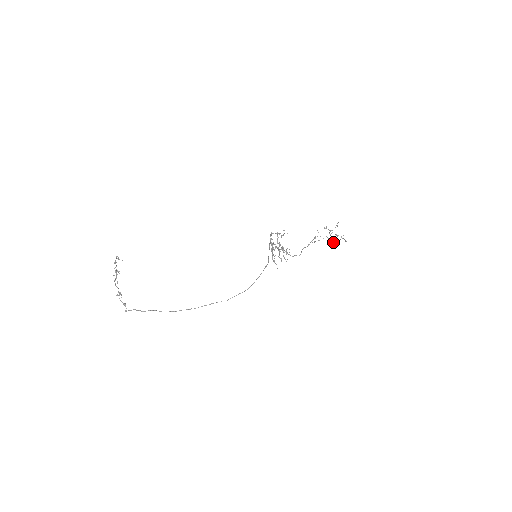
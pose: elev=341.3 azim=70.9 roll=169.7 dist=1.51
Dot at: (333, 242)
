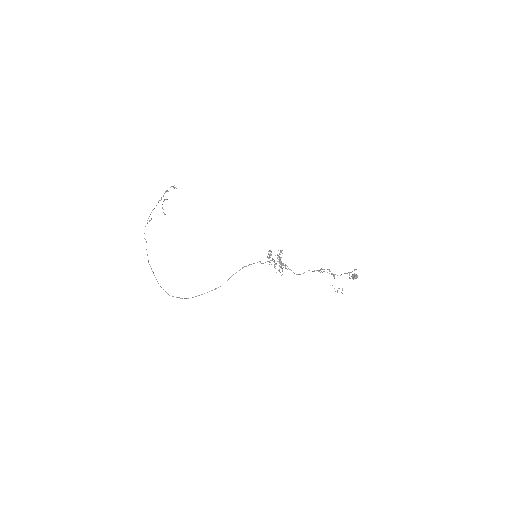
Dot at: (353, 276)
